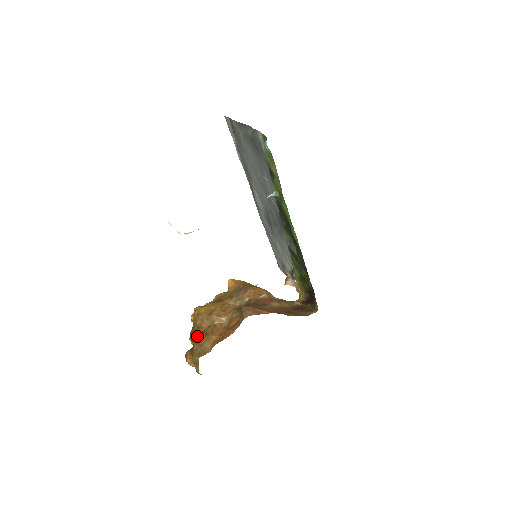
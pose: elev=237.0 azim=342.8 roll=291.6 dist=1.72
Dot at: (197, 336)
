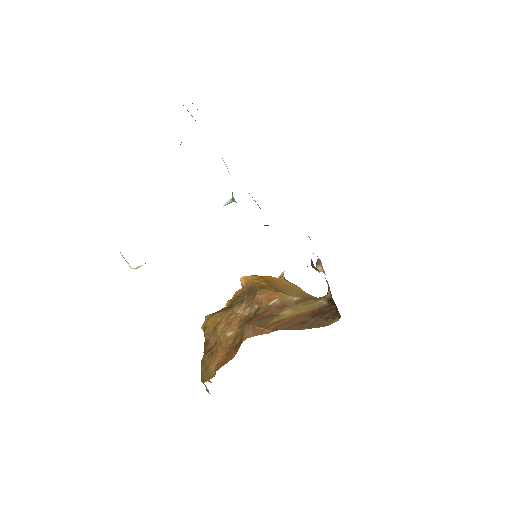
Dot at: (204, 355)
